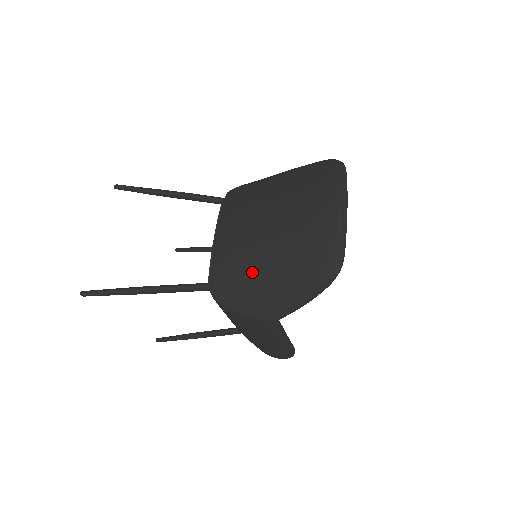
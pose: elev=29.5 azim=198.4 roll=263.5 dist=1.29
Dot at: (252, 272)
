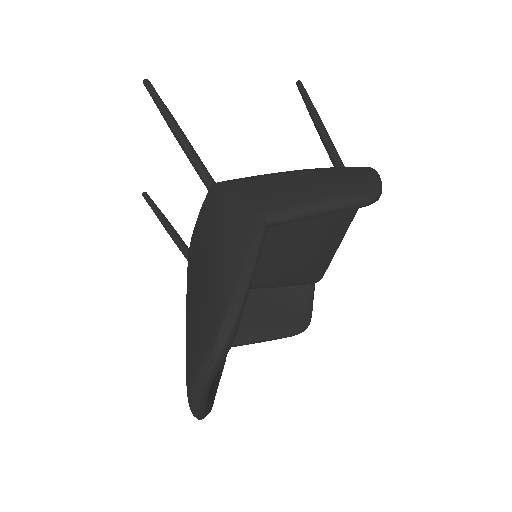
Dot at: occluded
